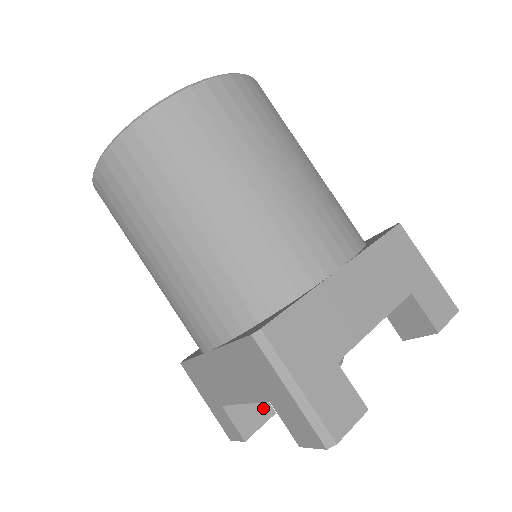
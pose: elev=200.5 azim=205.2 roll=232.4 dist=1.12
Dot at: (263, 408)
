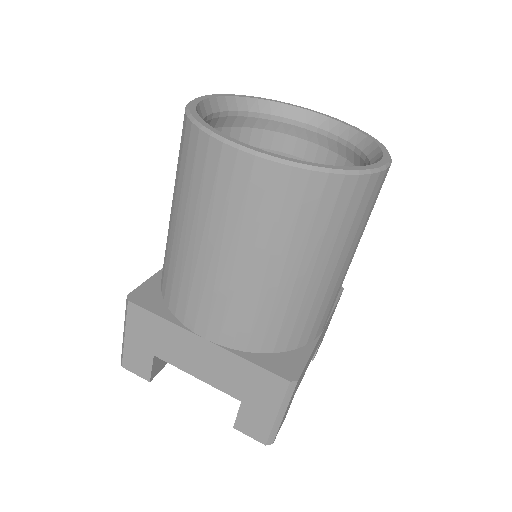
Dot at: occluded
